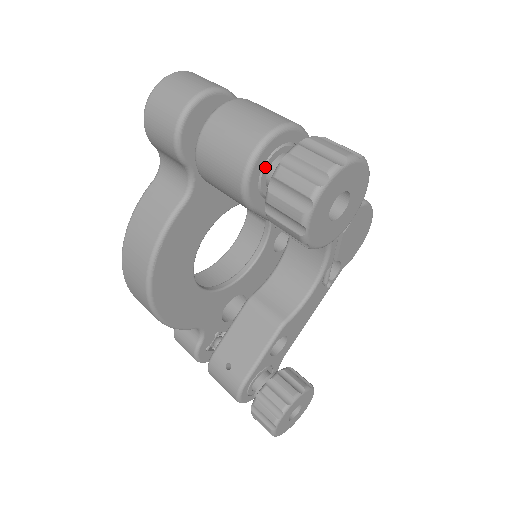
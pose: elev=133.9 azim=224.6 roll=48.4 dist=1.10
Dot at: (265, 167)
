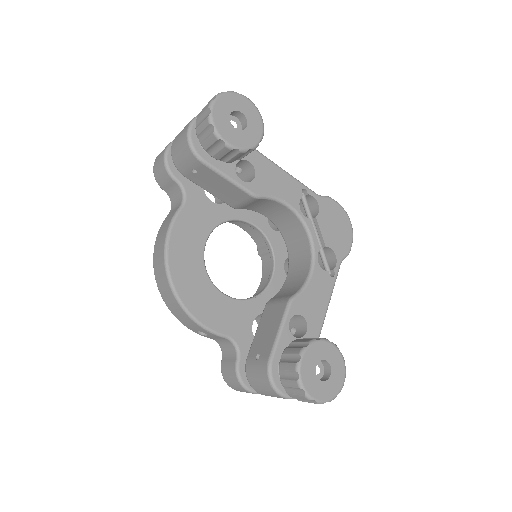
Dot at: occluded
